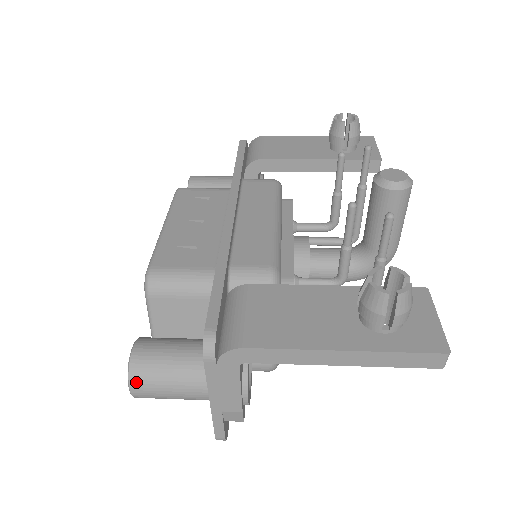
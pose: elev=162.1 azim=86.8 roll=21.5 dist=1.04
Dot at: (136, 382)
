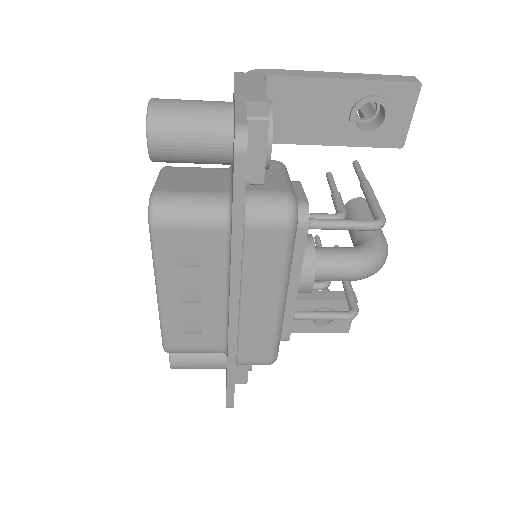
Dot at: (160, 99)
